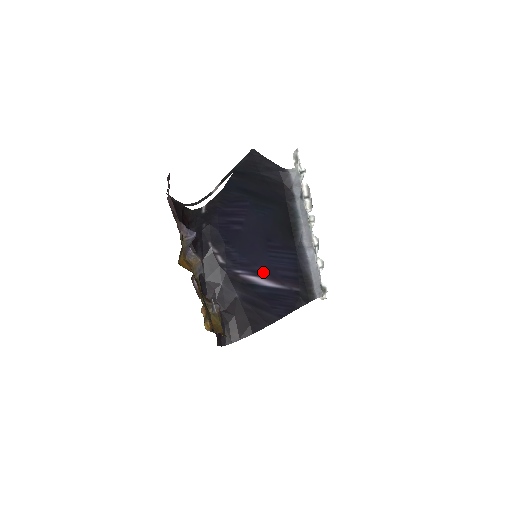
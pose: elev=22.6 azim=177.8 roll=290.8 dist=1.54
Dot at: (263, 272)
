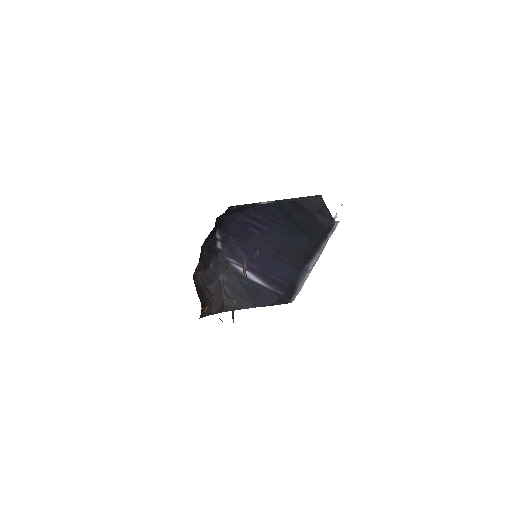
Dot at: (256, 270)
